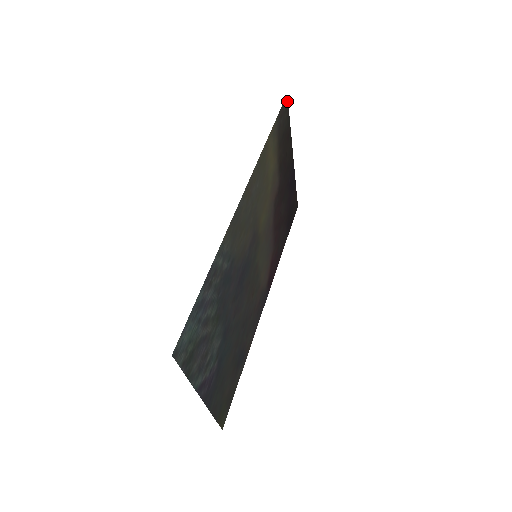
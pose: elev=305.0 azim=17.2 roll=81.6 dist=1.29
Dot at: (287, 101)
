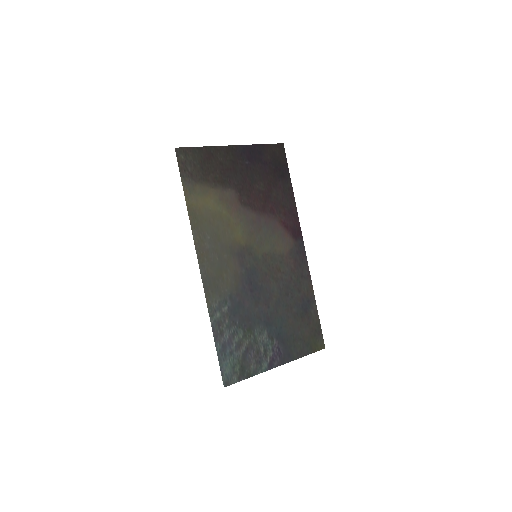
Dot at: (180, 149)
